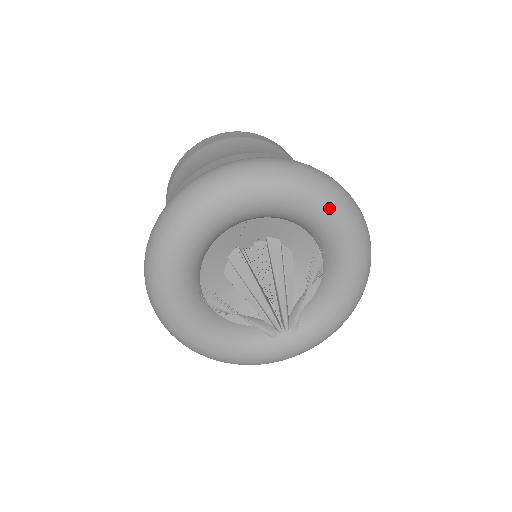
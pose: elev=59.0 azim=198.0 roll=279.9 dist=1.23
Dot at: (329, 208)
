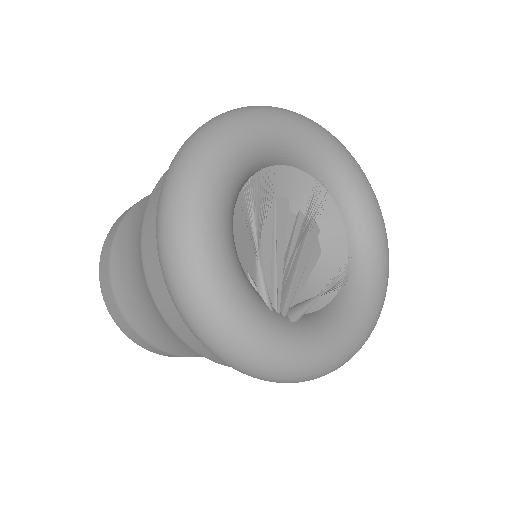
Dot at: (383, 227)
